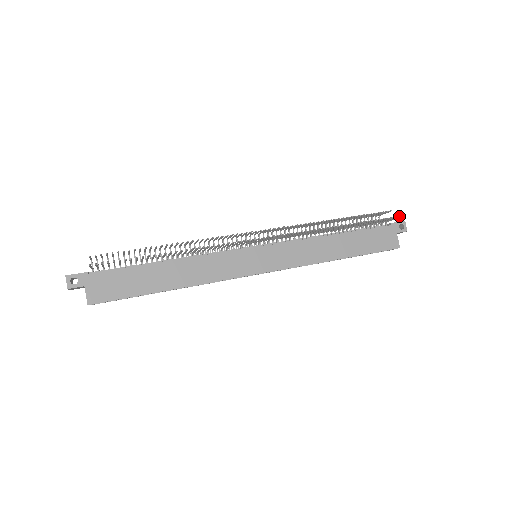
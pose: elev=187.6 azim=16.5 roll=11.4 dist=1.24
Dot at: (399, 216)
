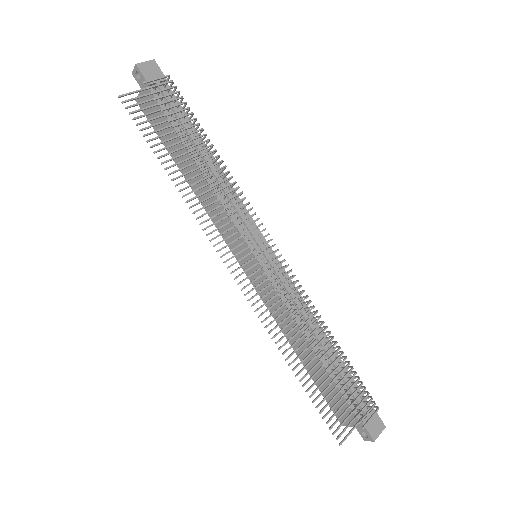
Dot at: (336, 438)
